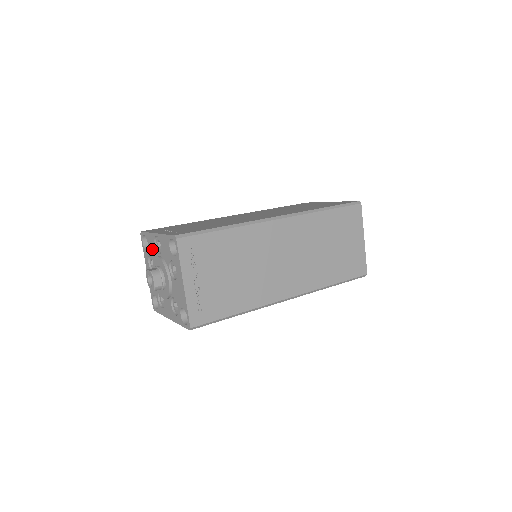
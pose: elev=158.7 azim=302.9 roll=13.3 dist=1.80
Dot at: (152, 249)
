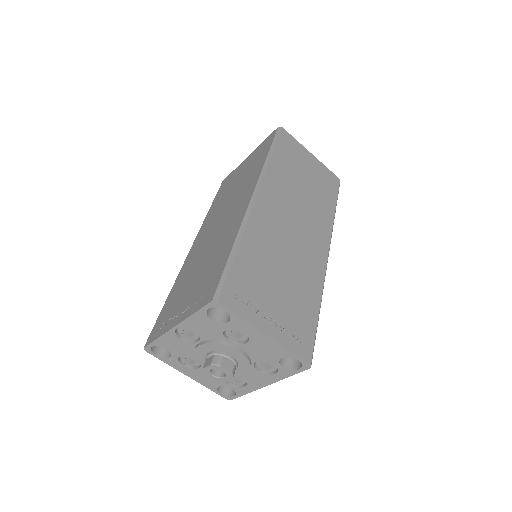
Dot at: (180, 348)
